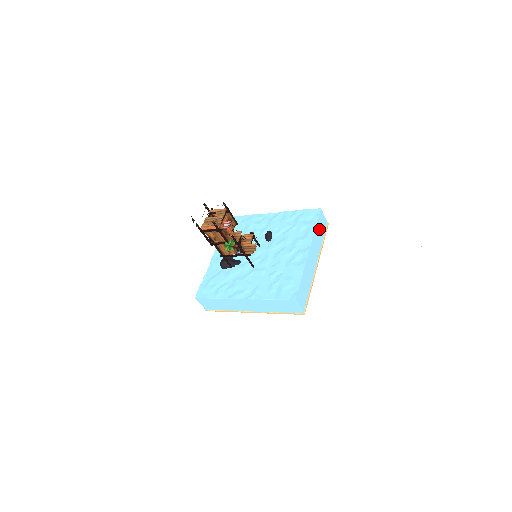
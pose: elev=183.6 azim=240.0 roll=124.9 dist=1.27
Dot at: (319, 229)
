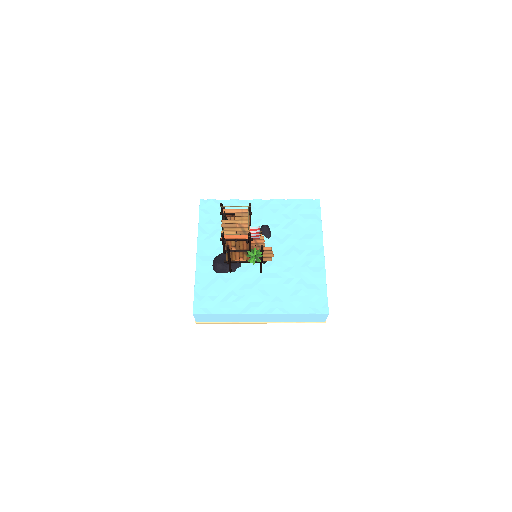
Dot at: occluded
